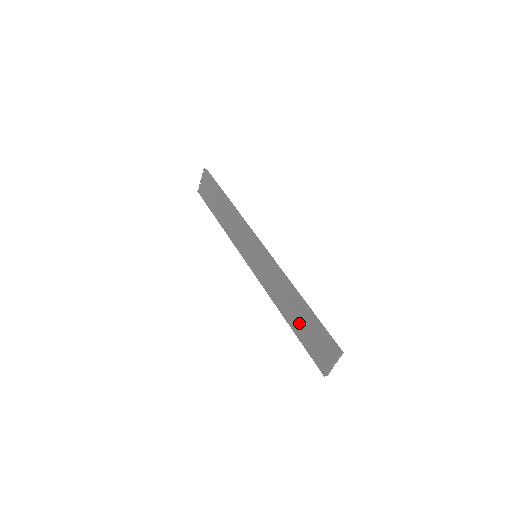
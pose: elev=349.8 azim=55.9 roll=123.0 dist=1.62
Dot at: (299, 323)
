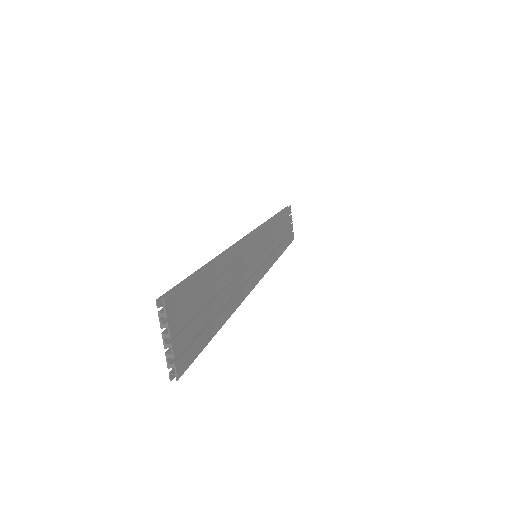
Dot at: occluded
